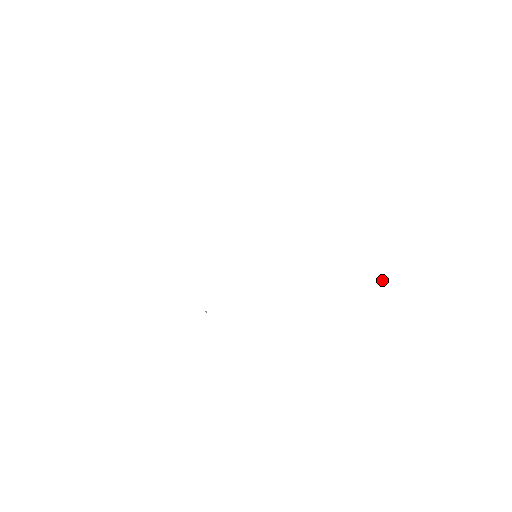
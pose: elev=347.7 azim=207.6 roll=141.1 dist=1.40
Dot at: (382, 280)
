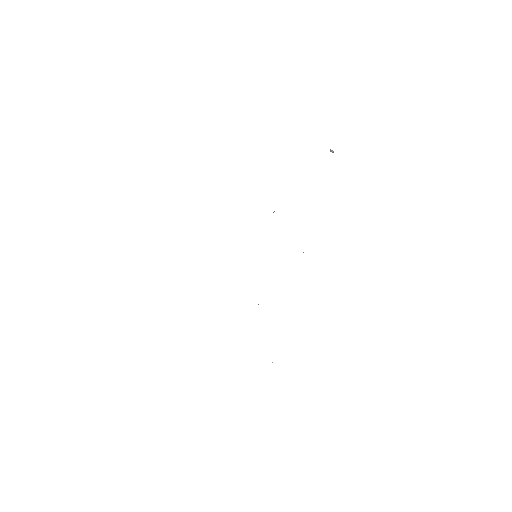
Dot at: (330, 150)
